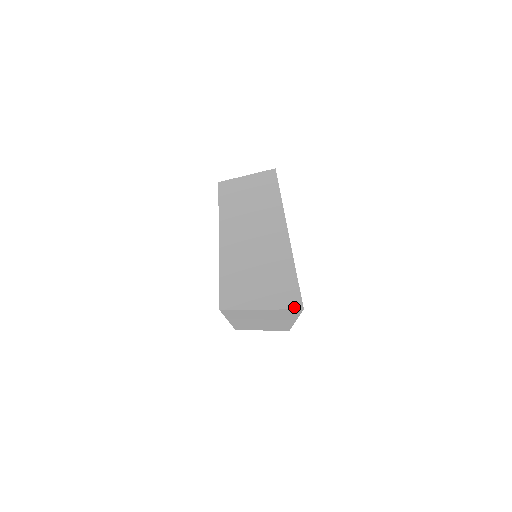
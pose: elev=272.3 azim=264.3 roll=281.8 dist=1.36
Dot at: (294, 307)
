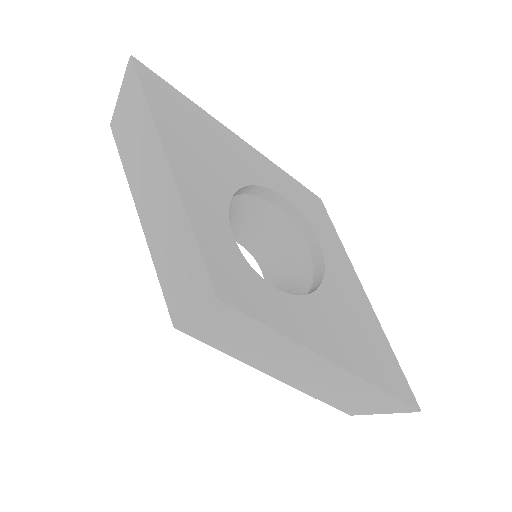
Dot at: occluded
